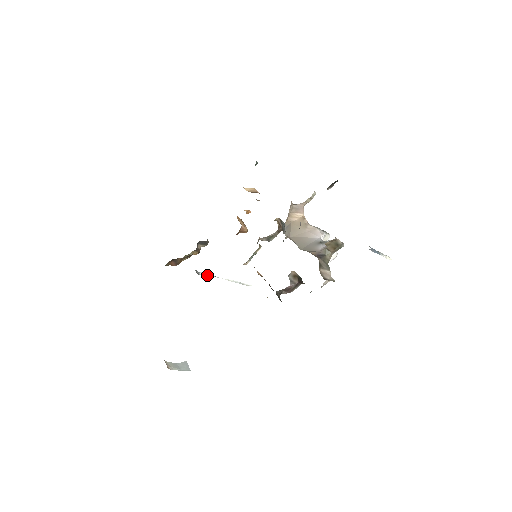
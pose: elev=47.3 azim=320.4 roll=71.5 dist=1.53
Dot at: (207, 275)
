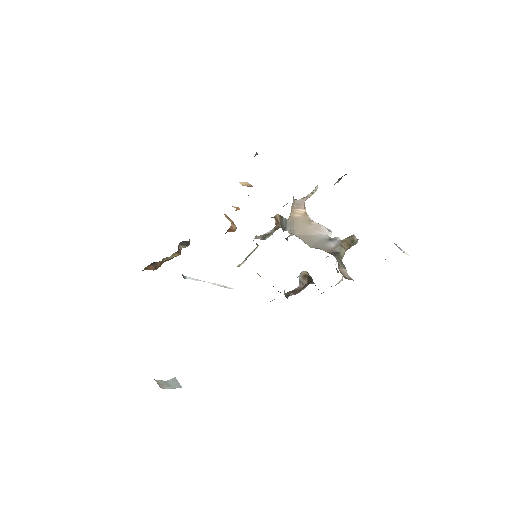
Dot at: (193, 279)
